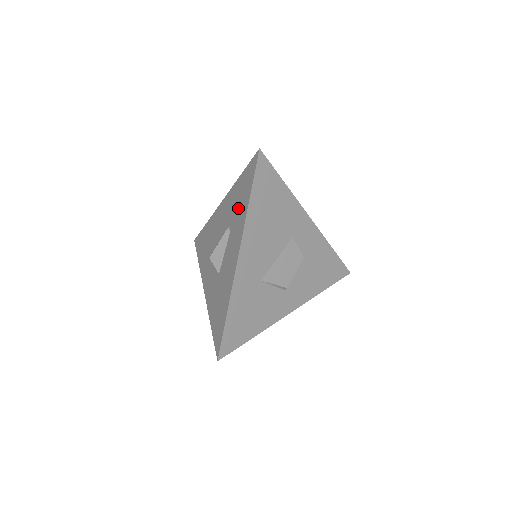
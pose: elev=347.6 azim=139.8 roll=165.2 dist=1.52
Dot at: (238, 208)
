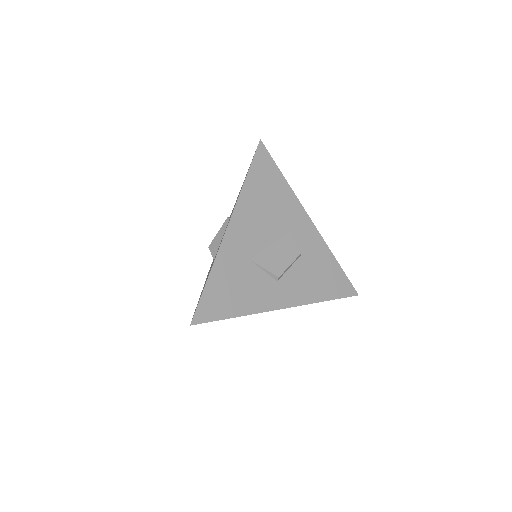
Dot at: occluded
